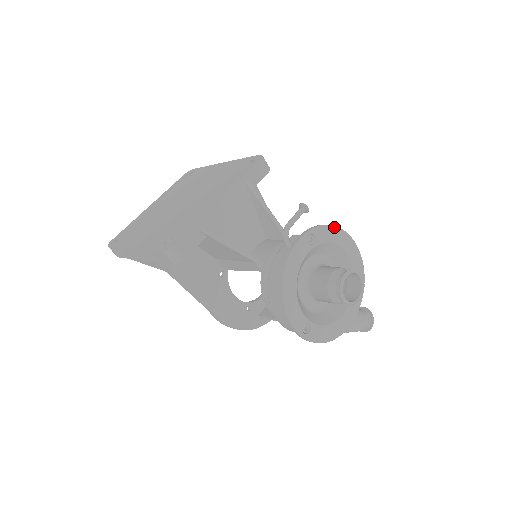
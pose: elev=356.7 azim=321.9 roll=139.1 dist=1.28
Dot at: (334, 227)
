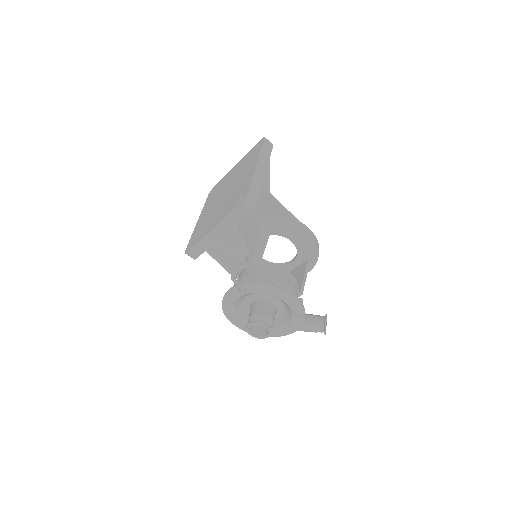
Dot at: (263, 285)
